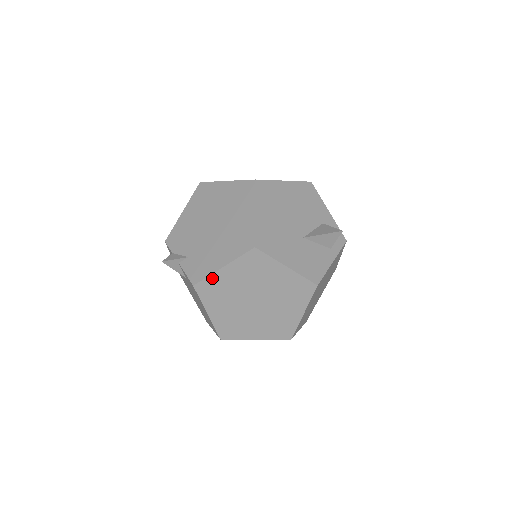
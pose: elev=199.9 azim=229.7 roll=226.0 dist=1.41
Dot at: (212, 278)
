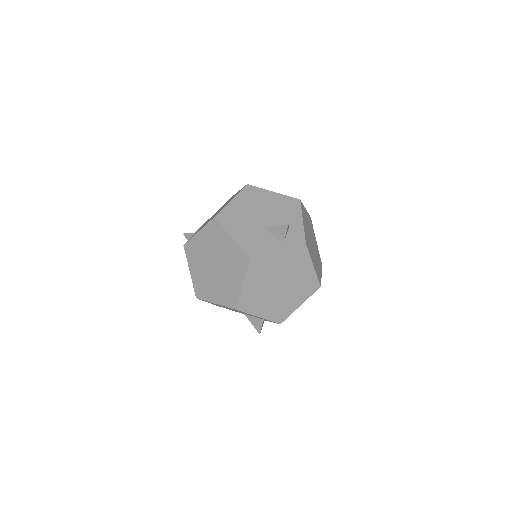
Dot at: (193, 240)
